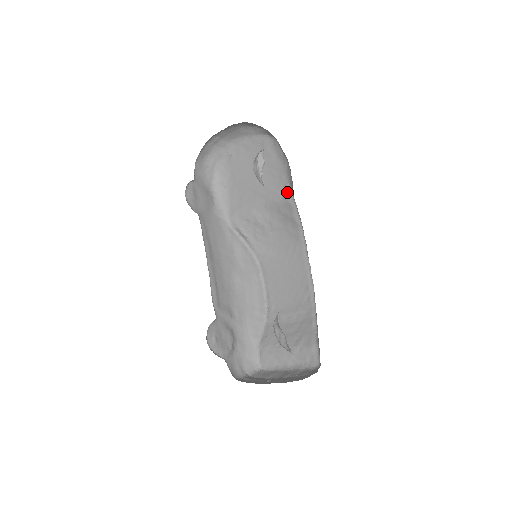
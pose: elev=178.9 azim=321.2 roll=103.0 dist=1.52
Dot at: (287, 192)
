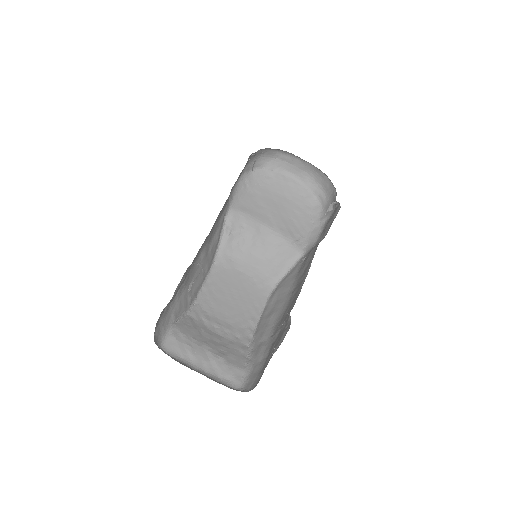
Dot at: (301, 242)
